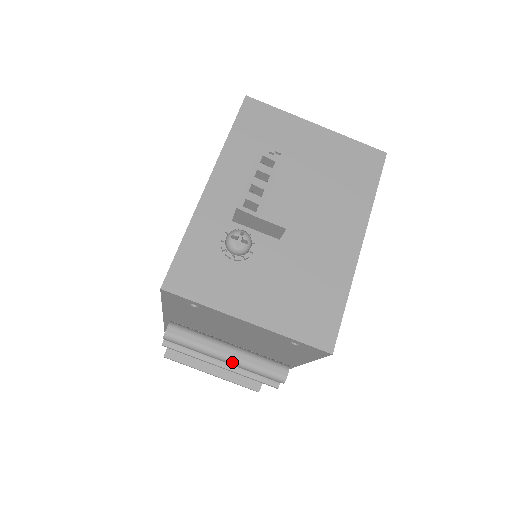
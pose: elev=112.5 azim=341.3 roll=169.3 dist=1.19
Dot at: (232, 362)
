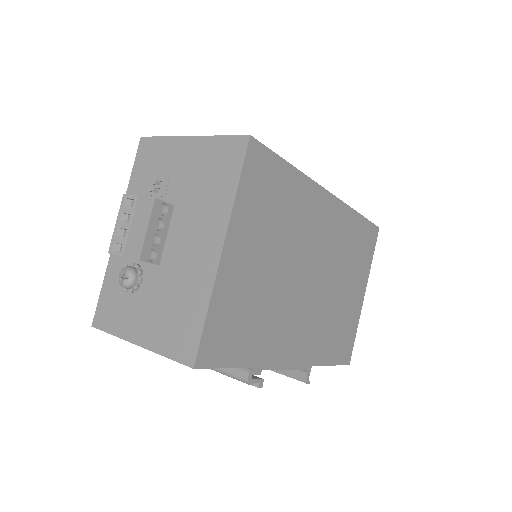
Dot at: occluded
